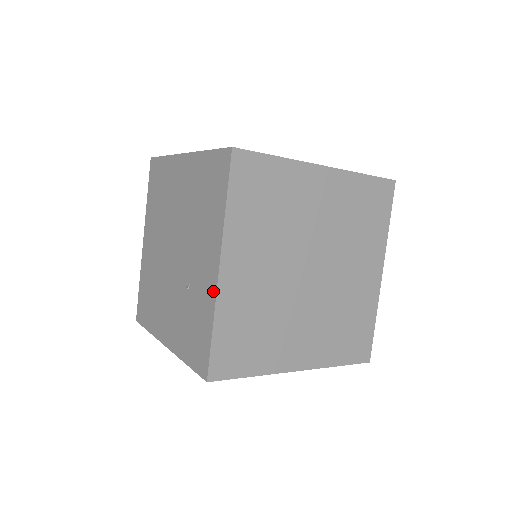
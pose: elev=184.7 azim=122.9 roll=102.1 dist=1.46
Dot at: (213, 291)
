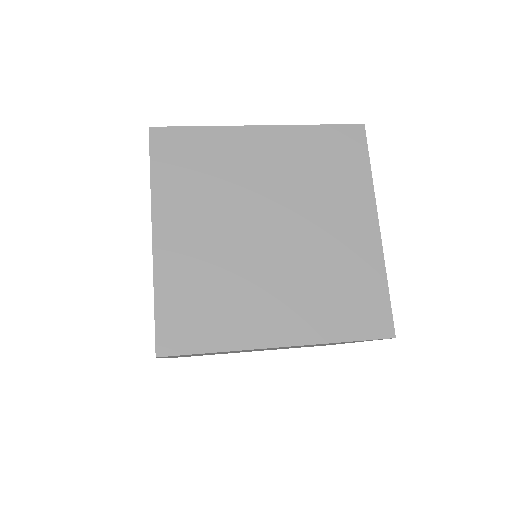
Dot at: (153, 262)
